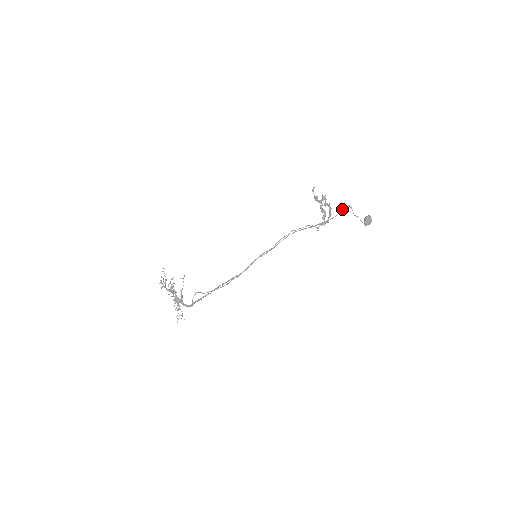
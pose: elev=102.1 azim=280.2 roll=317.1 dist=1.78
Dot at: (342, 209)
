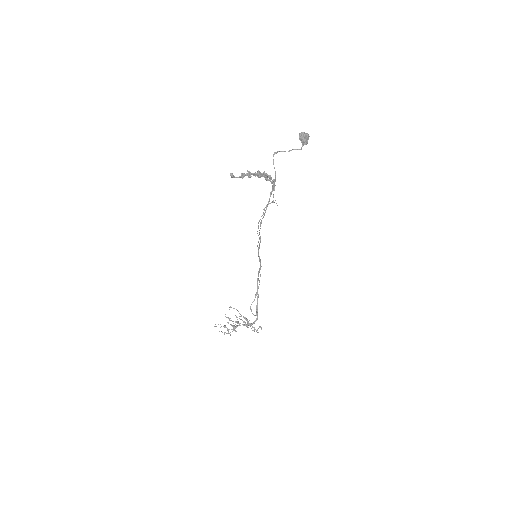
Dot at: occluded
